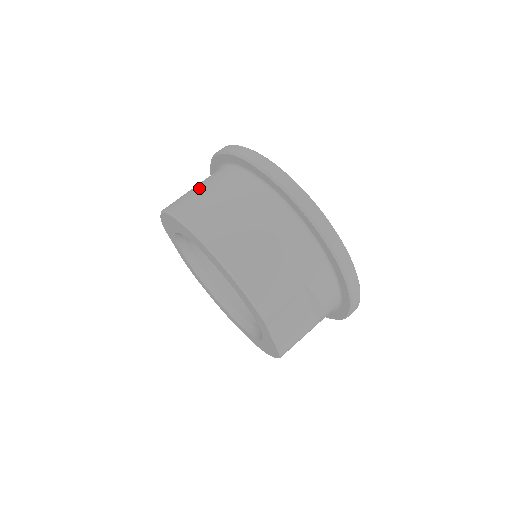
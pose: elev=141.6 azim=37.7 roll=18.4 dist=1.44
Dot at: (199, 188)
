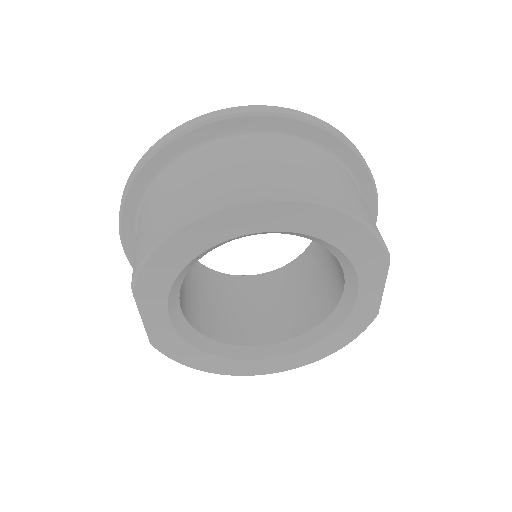
Dot at: (198, 178)
